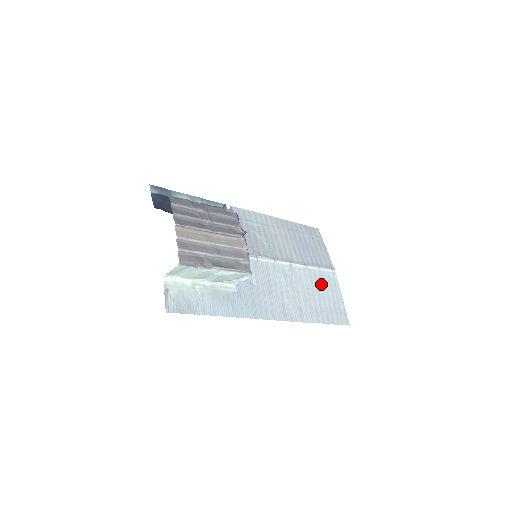
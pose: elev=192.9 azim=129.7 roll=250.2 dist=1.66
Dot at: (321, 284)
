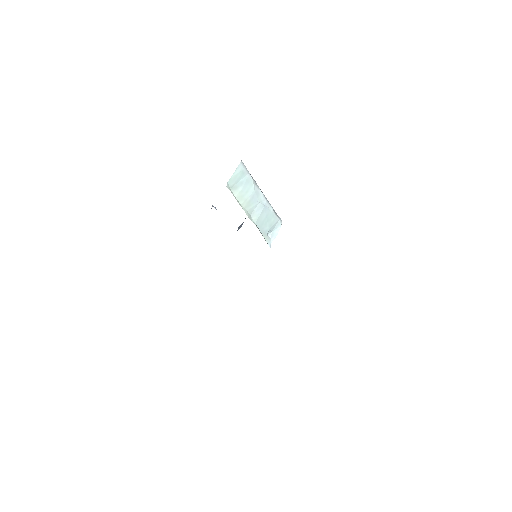
Dot at: occluded
